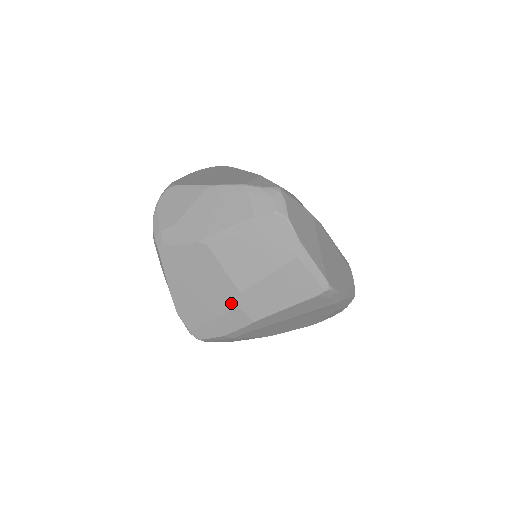
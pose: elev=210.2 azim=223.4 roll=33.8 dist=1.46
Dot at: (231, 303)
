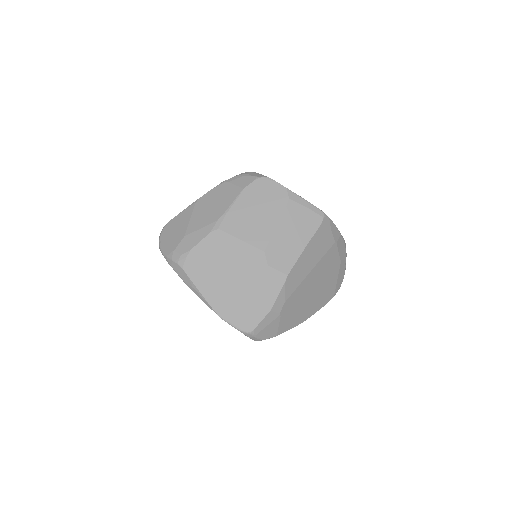
Dot at: (261, 267)
